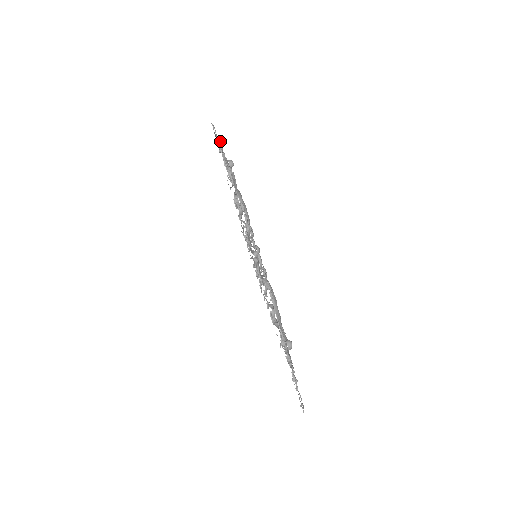
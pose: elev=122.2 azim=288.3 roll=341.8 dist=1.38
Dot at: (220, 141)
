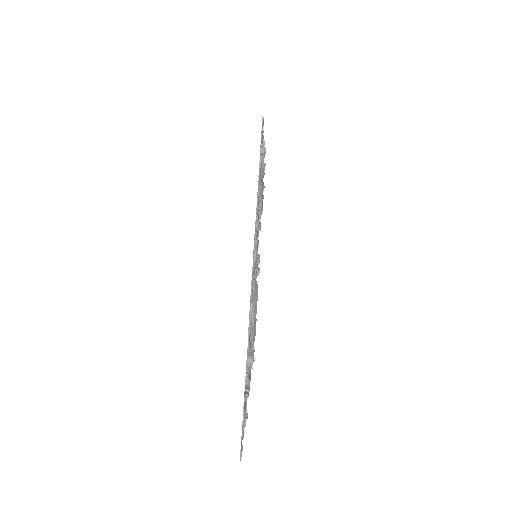
Dot at: (263, 131)
